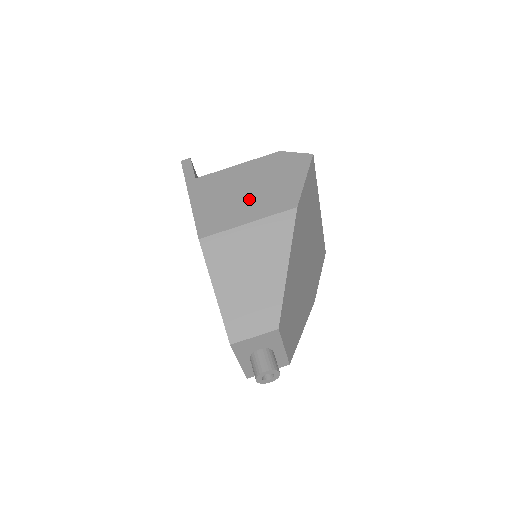
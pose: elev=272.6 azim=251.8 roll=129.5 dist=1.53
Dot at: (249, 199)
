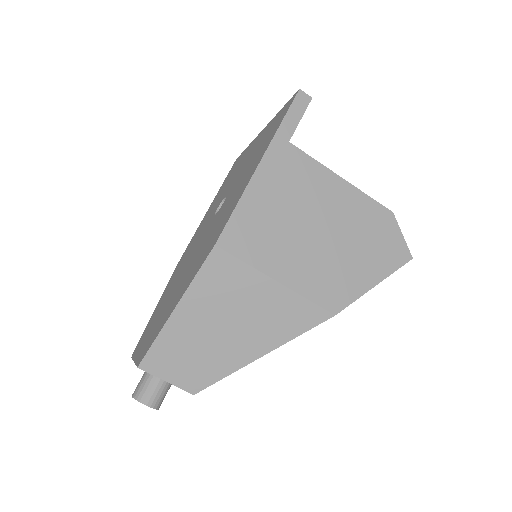
Dot at: (308, 247)
